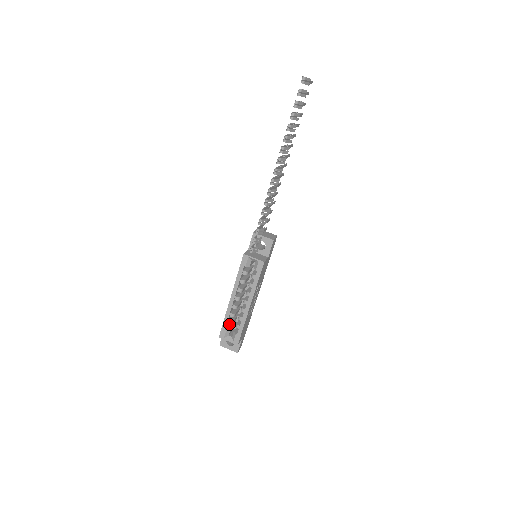
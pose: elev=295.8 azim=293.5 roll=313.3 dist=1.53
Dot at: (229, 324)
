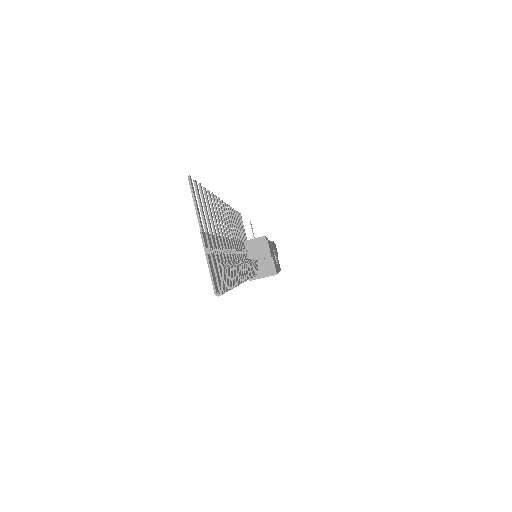
Dot at: occluded
